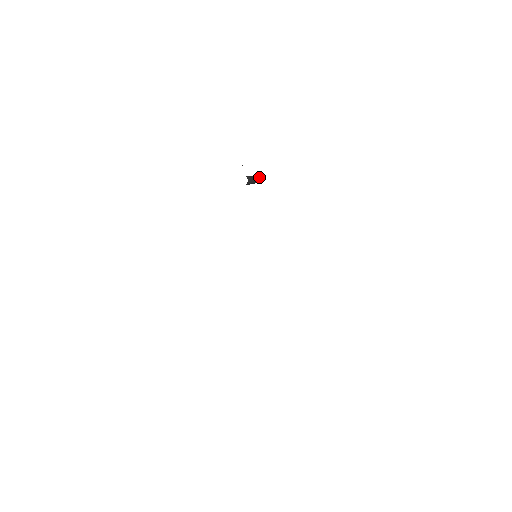
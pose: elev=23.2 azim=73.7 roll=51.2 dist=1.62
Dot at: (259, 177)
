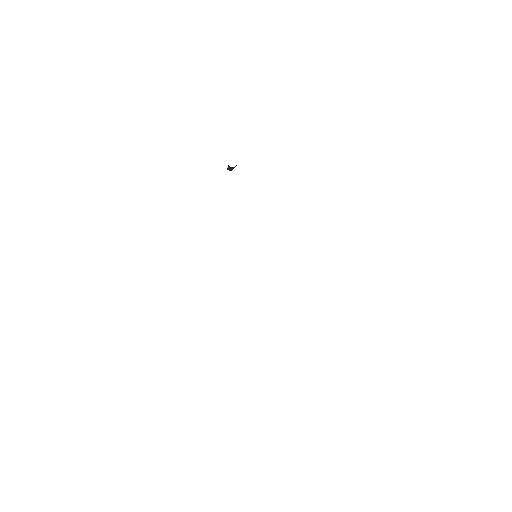
Dot at: occluded
